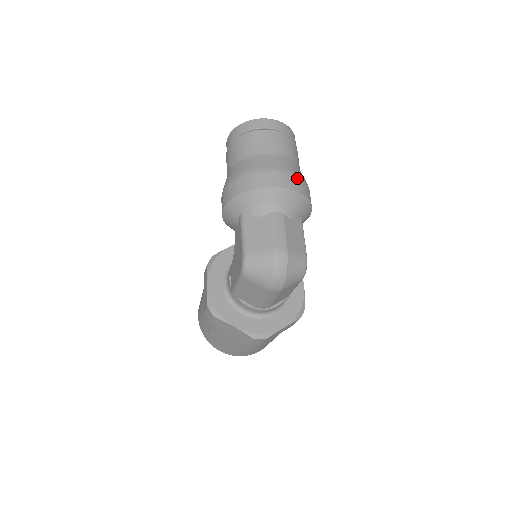
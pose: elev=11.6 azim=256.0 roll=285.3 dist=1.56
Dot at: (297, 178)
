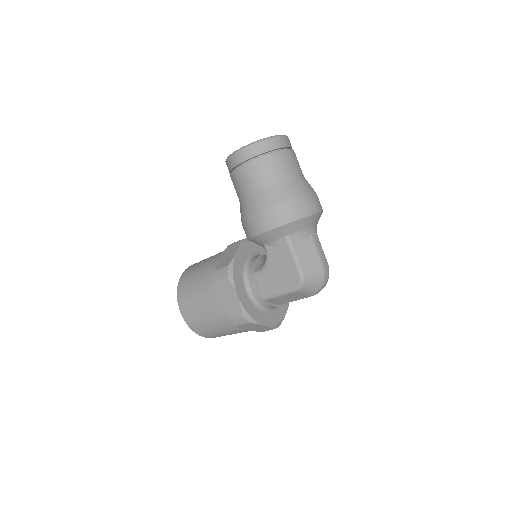
Dot at: occluded
